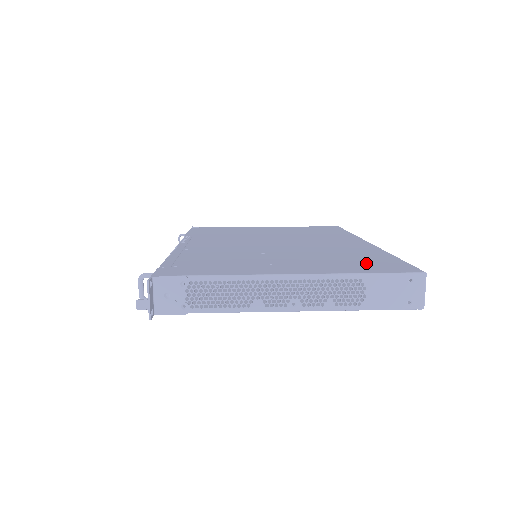
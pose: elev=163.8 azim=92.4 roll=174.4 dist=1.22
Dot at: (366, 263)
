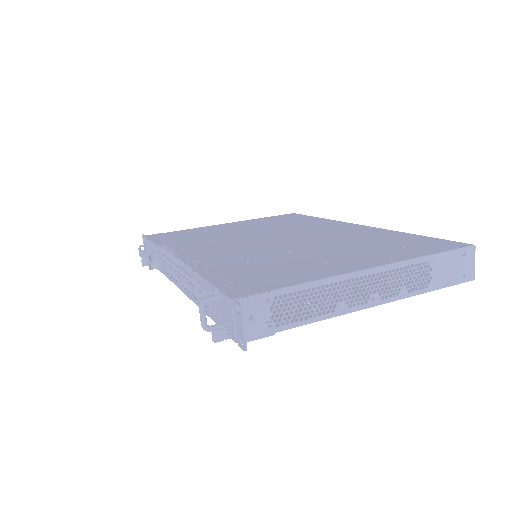
Dot at: (407, 245)
